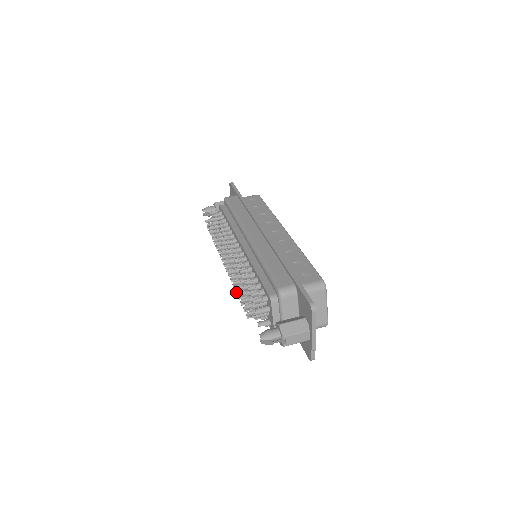
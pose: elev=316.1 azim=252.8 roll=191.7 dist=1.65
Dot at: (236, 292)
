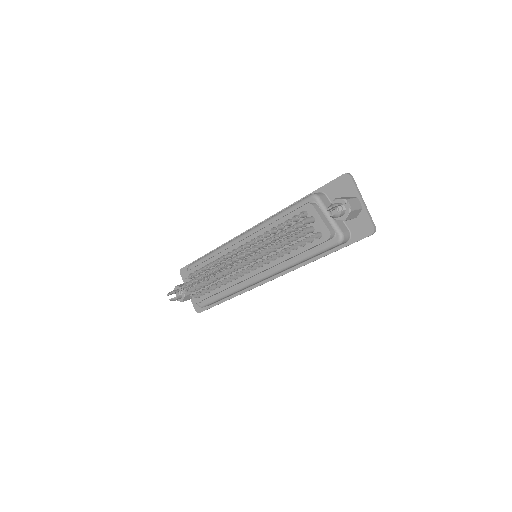
Dot at: (271, 245)
